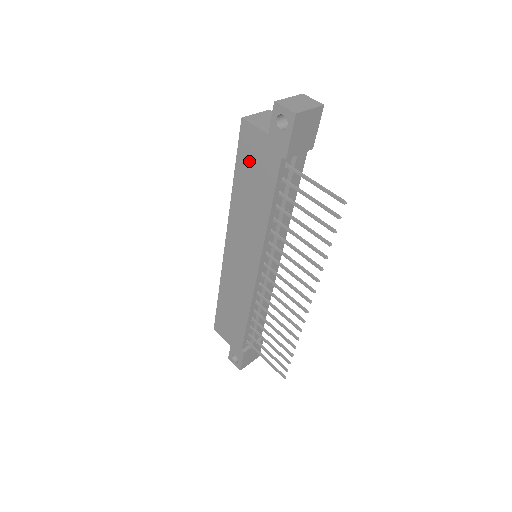
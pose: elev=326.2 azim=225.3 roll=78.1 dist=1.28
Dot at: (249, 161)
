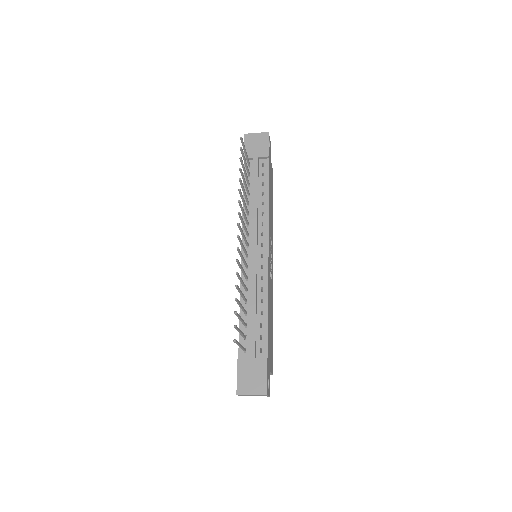
Dot at: occluded
